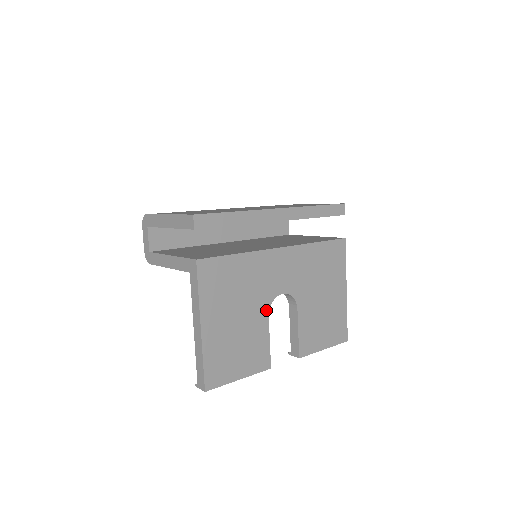
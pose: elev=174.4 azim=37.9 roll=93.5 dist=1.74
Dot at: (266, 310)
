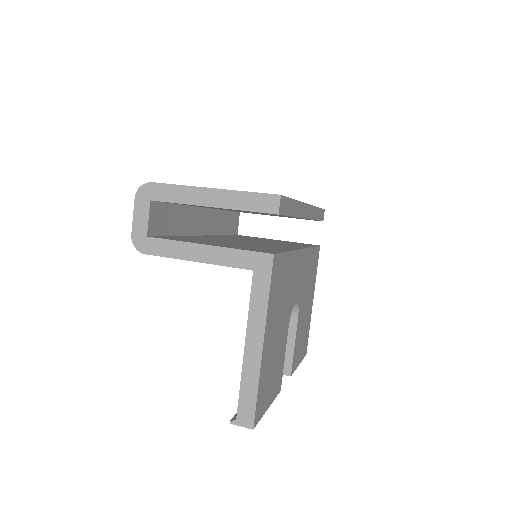
Dot at: (288, 321)
